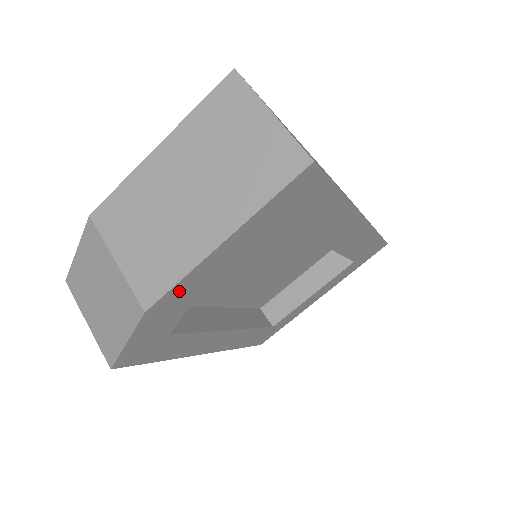
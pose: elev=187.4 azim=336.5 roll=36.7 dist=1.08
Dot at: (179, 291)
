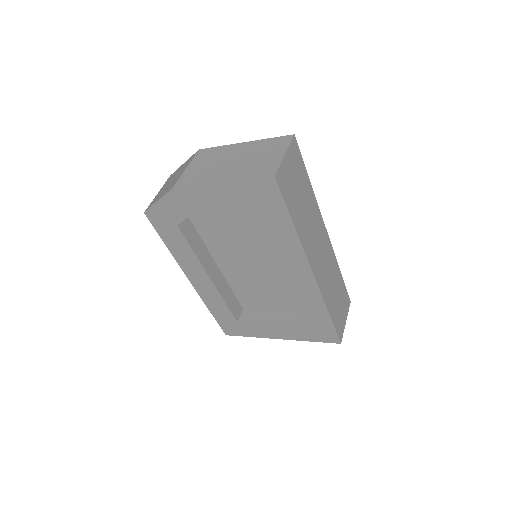
Dot at: (192, 193)
